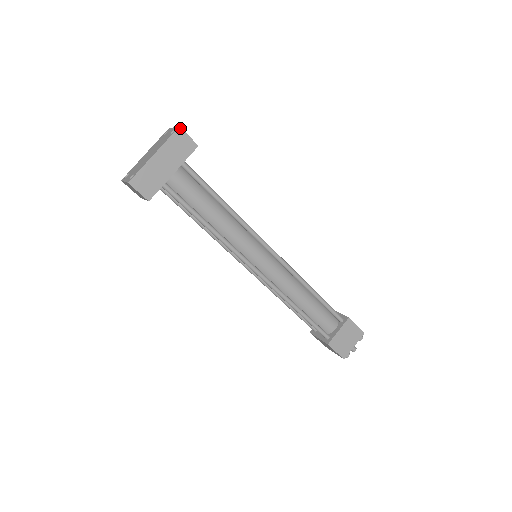
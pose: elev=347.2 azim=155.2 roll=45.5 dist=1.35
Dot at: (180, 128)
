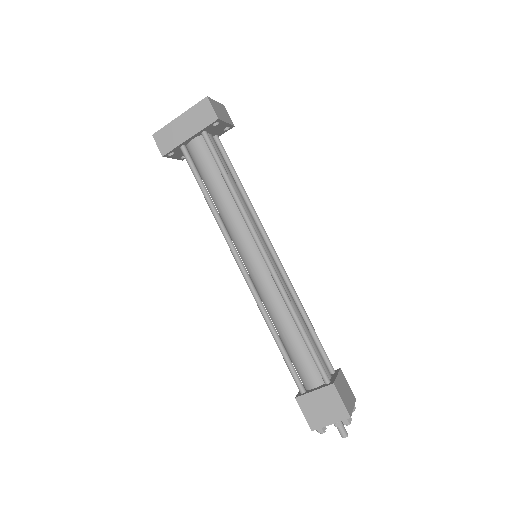
Dot at: (207, 98)
